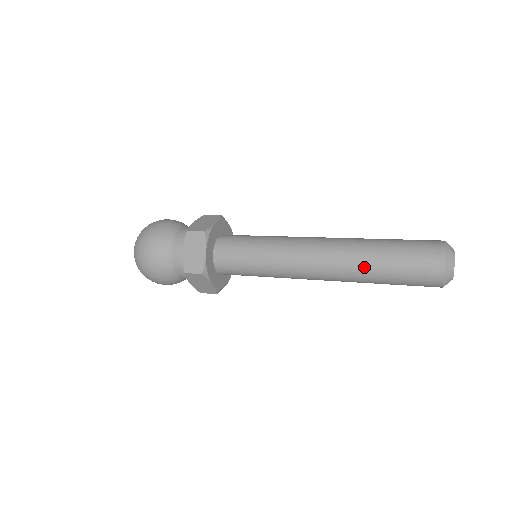
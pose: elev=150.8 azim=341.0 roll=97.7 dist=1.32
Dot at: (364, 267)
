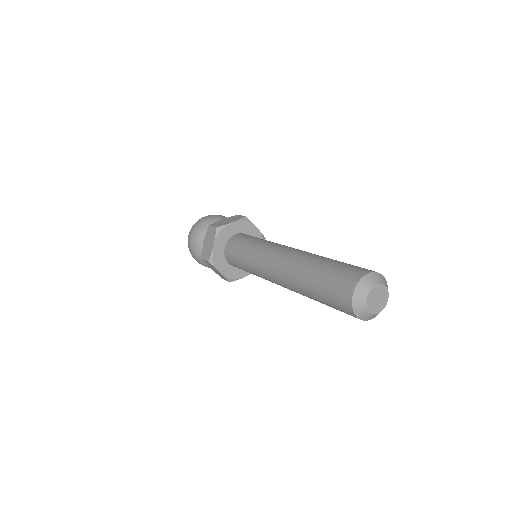
Dot at: (301, 282)
